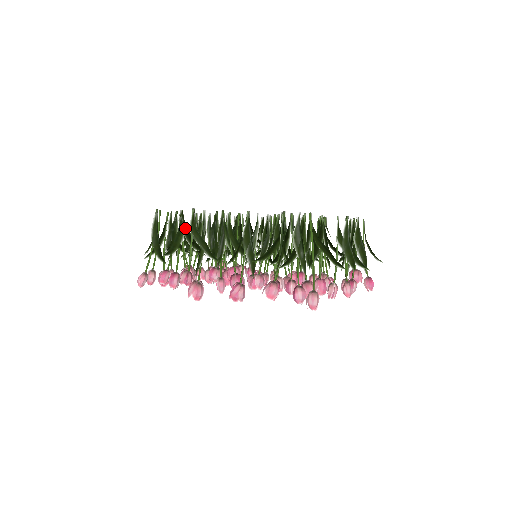
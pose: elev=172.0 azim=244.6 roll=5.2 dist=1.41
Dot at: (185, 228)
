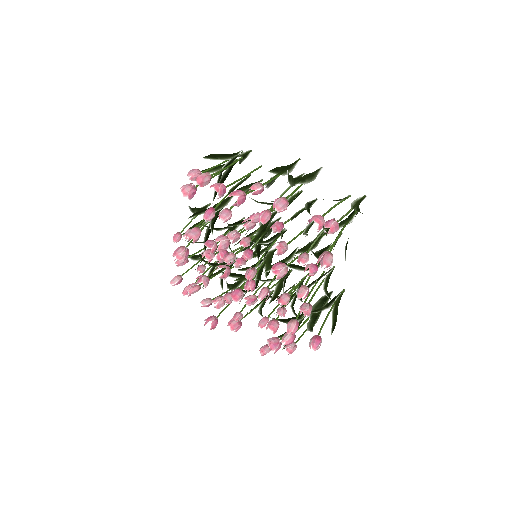
Dot at: occluded
